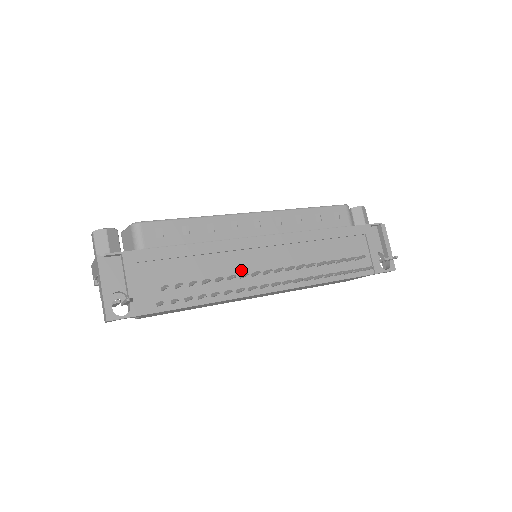
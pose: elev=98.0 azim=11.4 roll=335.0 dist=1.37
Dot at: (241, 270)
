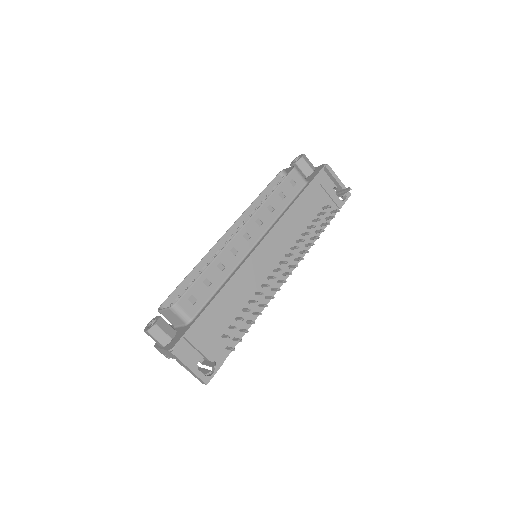
Dot at: (259, 281)
